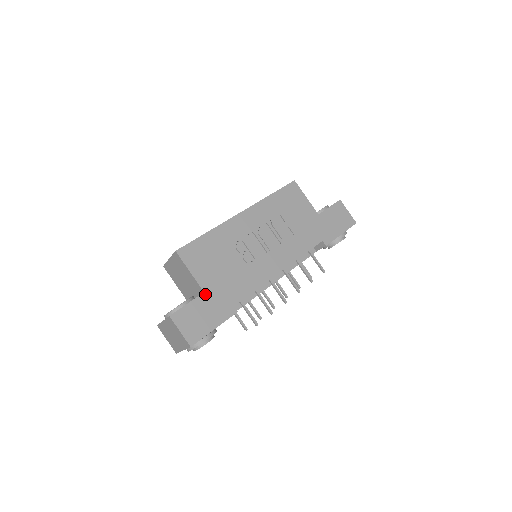
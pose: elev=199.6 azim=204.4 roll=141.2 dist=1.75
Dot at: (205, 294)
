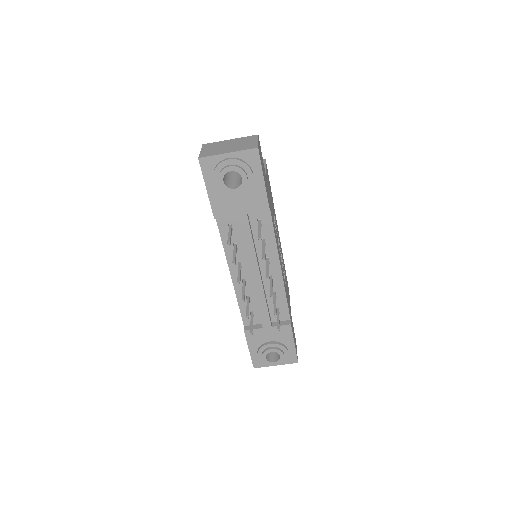
Dot at: (266, 178)
